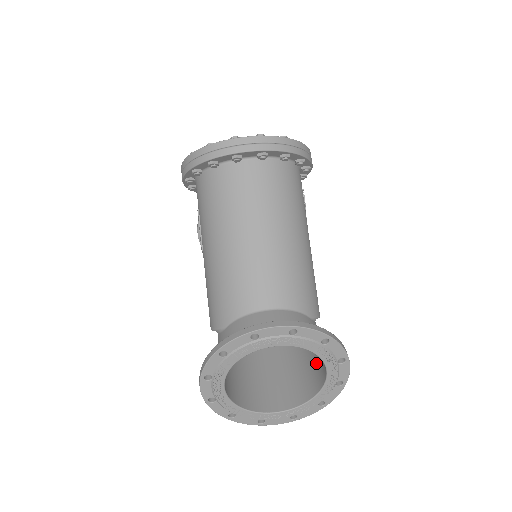
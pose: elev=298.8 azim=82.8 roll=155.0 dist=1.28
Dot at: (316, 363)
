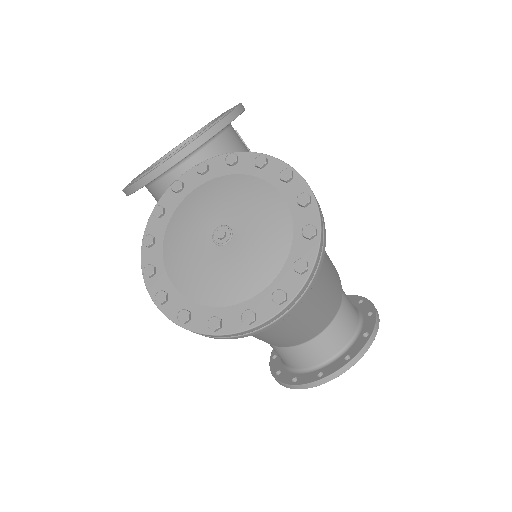
Dot at: occluded
